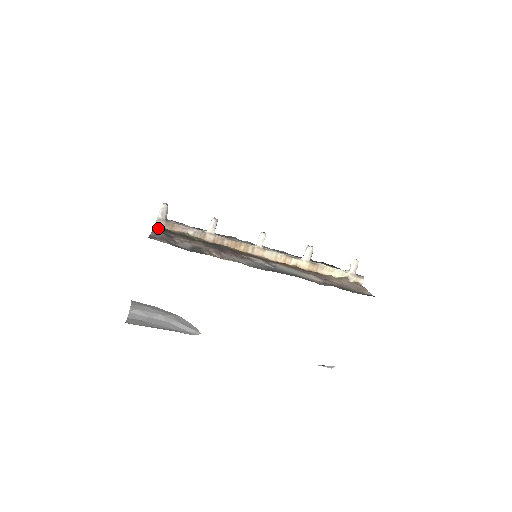
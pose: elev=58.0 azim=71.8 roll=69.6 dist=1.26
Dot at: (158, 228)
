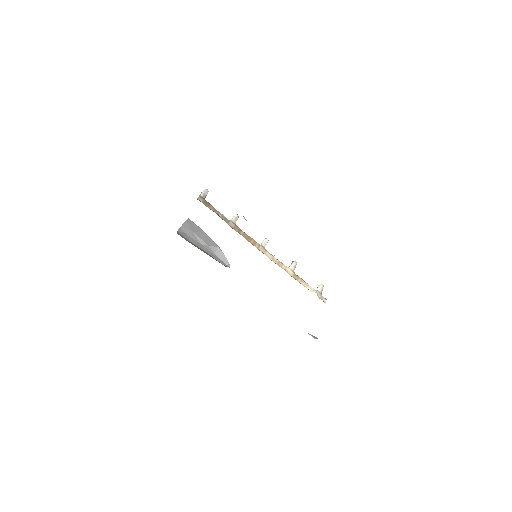
Dot at: (200, 200)
